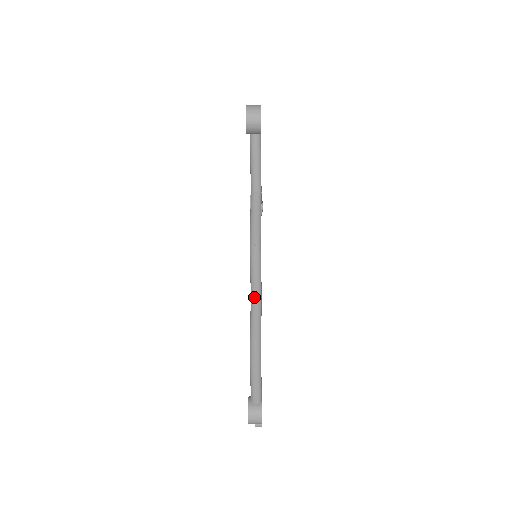
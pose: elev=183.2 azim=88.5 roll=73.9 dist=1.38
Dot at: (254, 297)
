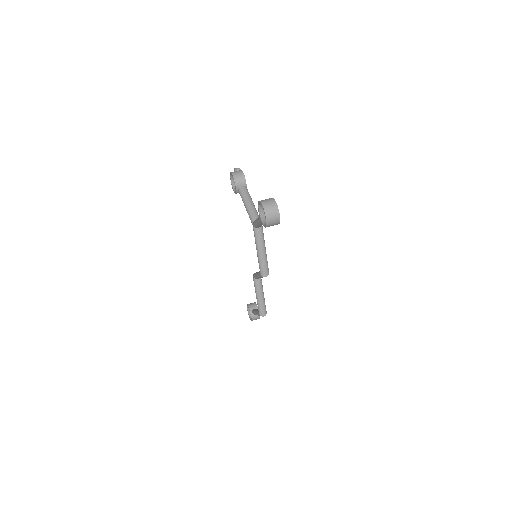
Dot at: (257, 280)
